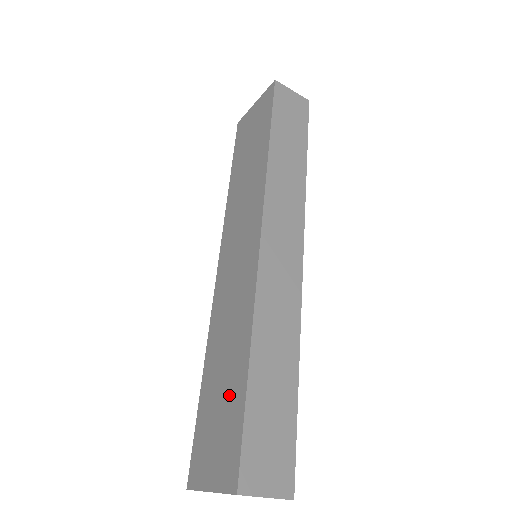
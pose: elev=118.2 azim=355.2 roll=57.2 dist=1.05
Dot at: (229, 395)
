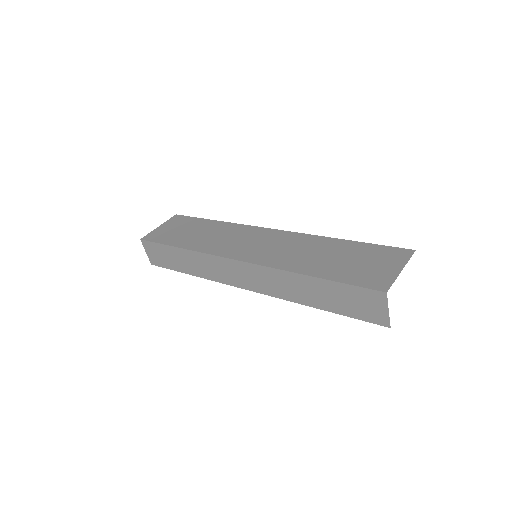
Dot at: (350, 253)
